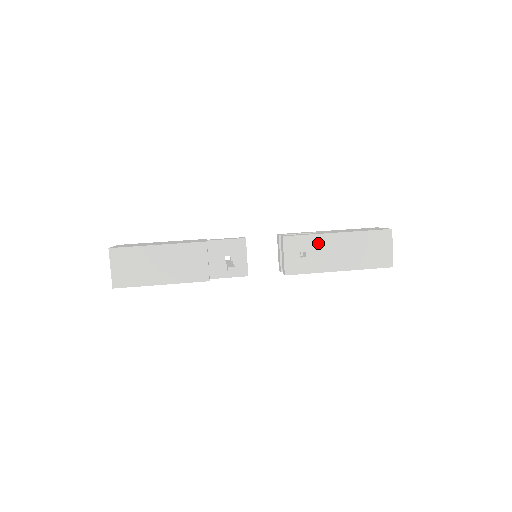
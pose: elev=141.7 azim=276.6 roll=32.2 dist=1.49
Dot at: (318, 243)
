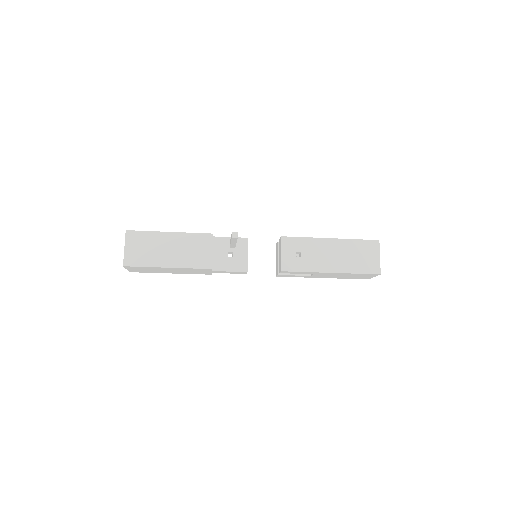
Dot at: (313, 245)
